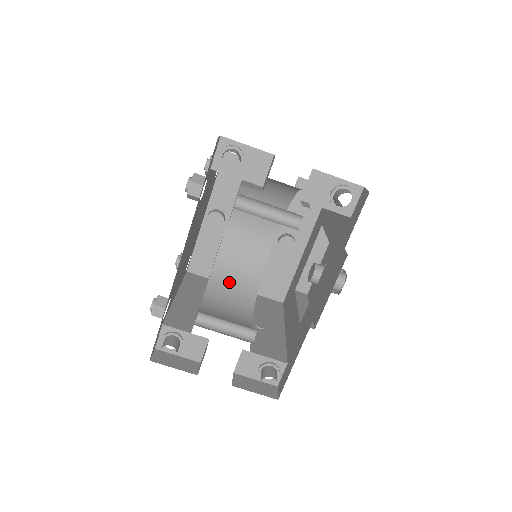
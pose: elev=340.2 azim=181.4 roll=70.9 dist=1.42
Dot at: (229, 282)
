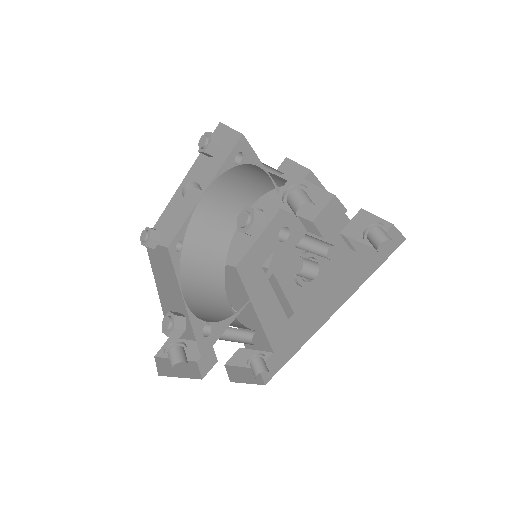
Dot at: (199, 259)
